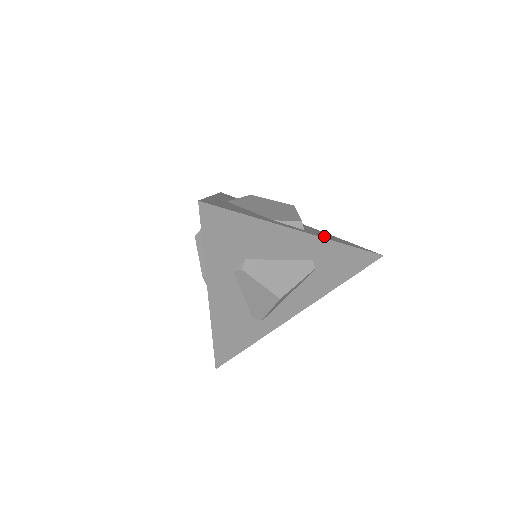
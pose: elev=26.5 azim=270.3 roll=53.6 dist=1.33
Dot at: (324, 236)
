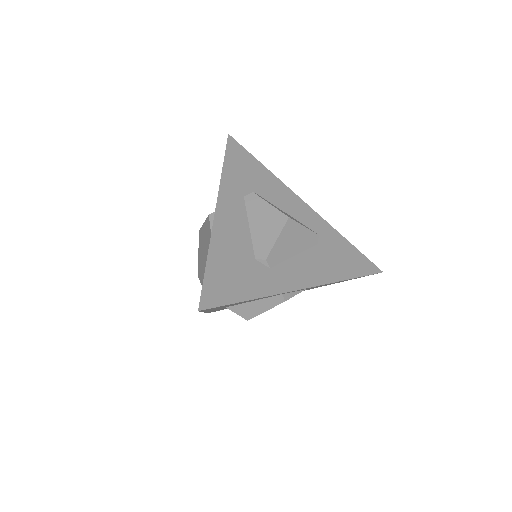
Dot at: occluded
